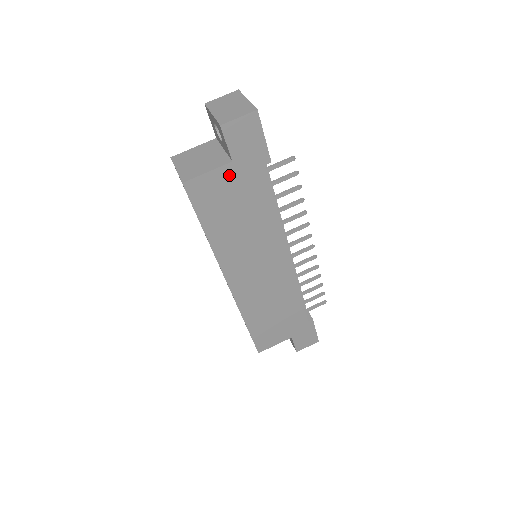
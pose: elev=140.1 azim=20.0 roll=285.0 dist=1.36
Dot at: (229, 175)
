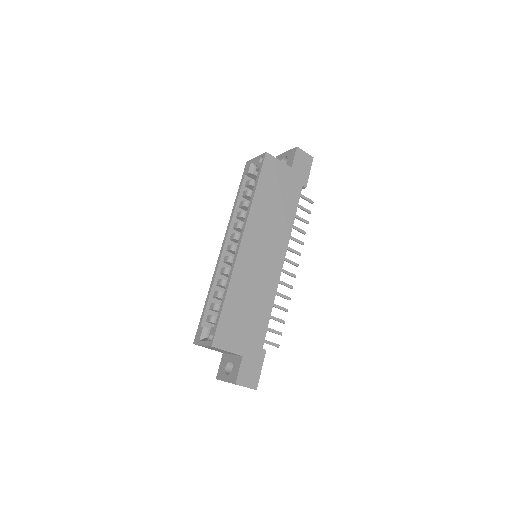
Dot at: (286, 172)
